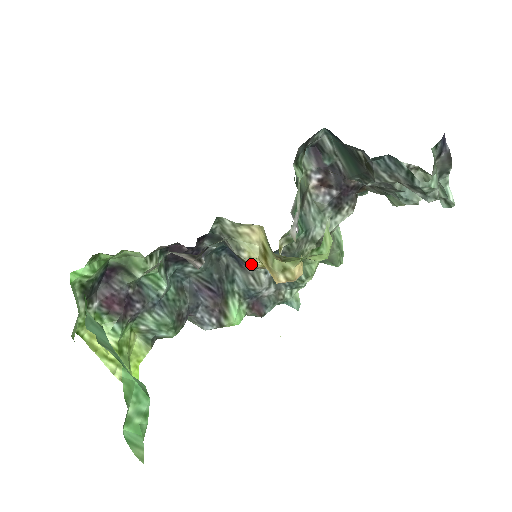
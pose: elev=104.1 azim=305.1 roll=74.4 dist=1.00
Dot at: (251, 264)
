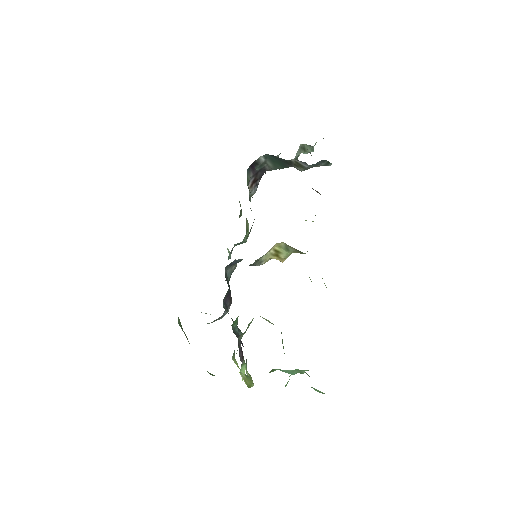
Dot at: occluded
